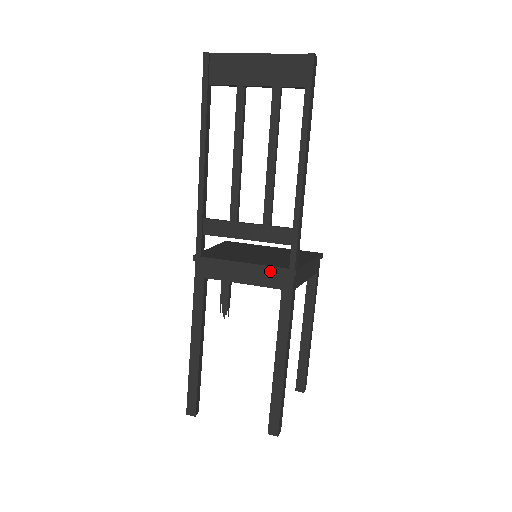
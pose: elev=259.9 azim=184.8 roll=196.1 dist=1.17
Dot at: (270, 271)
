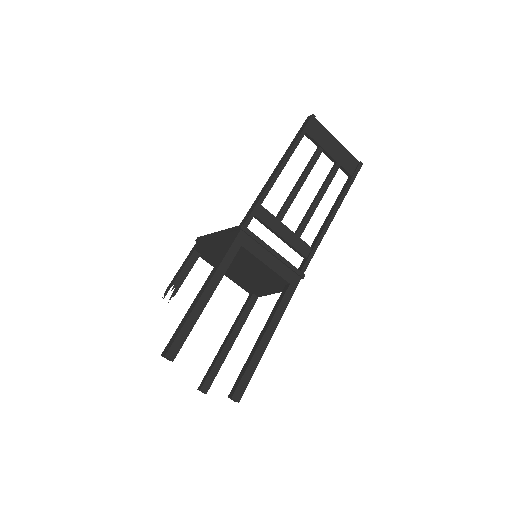
Dot at: (290, 267)
